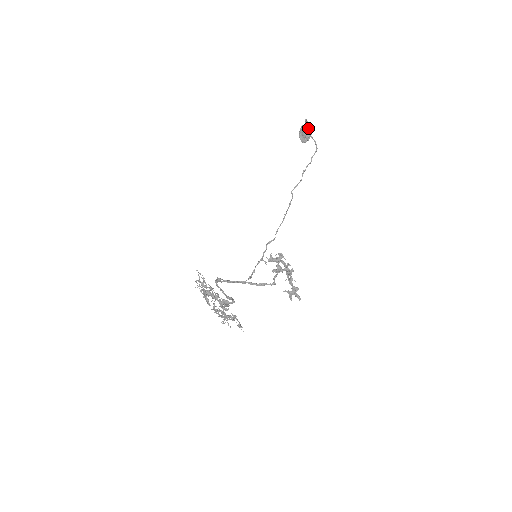
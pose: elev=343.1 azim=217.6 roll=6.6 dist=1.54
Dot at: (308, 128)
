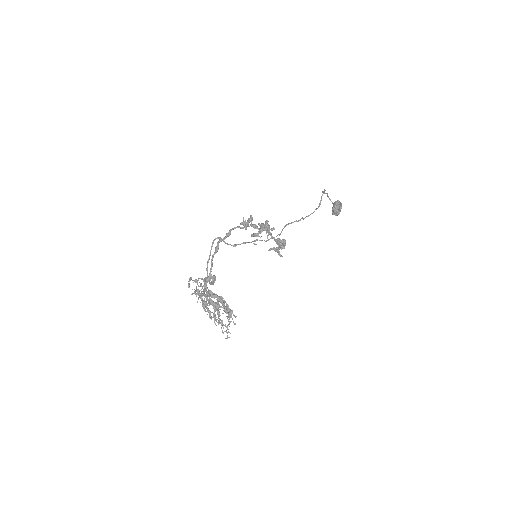
Dot at: occluded
